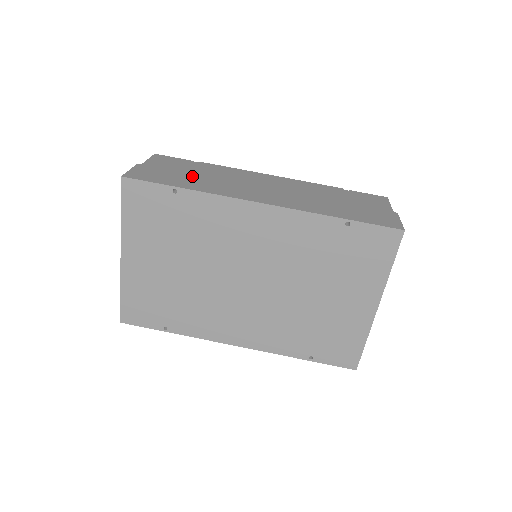
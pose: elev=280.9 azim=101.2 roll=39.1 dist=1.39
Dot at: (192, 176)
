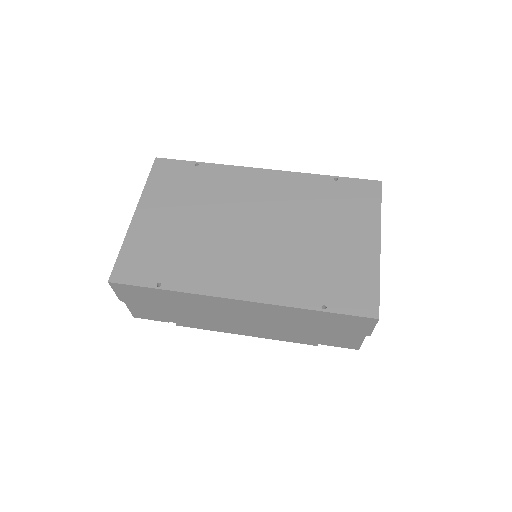
Dot at: occluded
